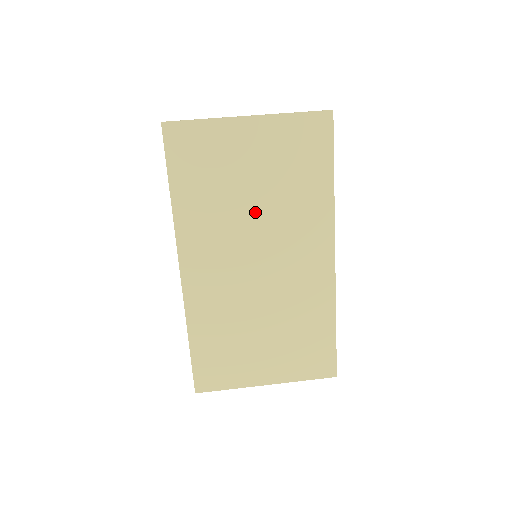
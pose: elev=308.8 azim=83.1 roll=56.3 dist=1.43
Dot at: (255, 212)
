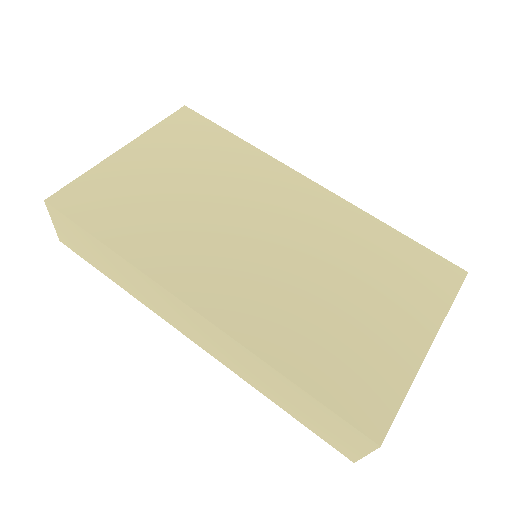
Dot at: (206, 202)
